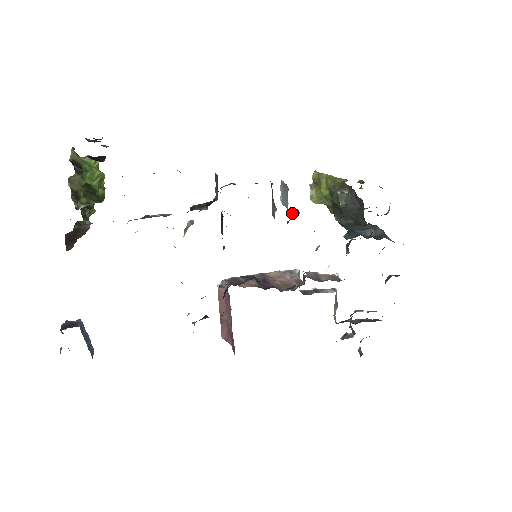
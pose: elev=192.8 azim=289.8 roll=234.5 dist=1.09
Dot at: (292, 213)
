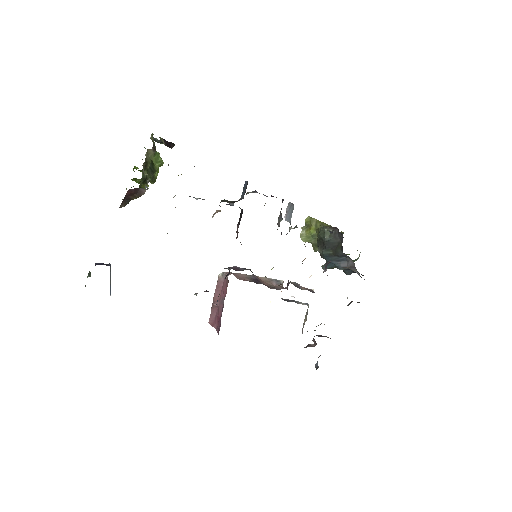
Dot at: occluded
